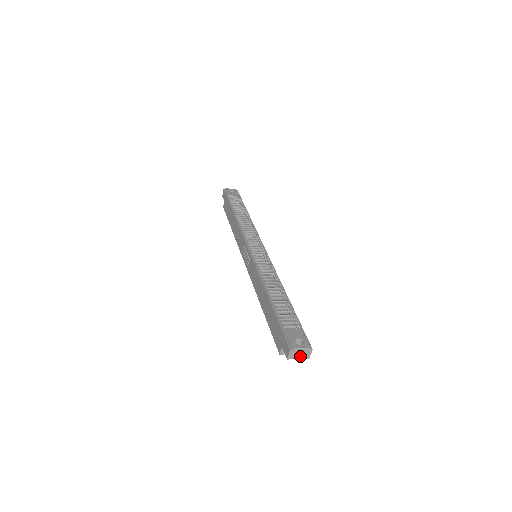
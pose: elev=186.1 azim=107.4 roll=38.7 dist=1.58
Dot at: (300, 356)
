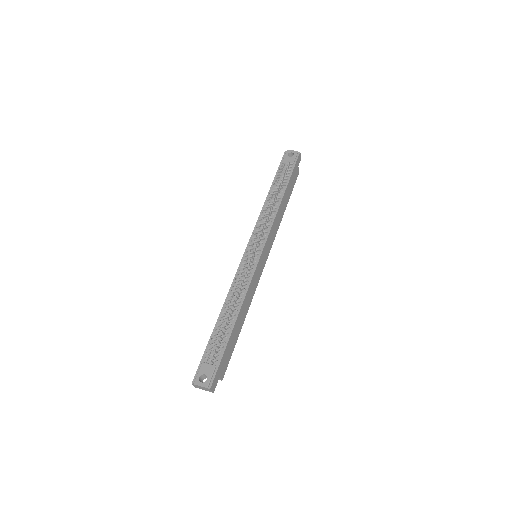
Dot at: (204, 389)
